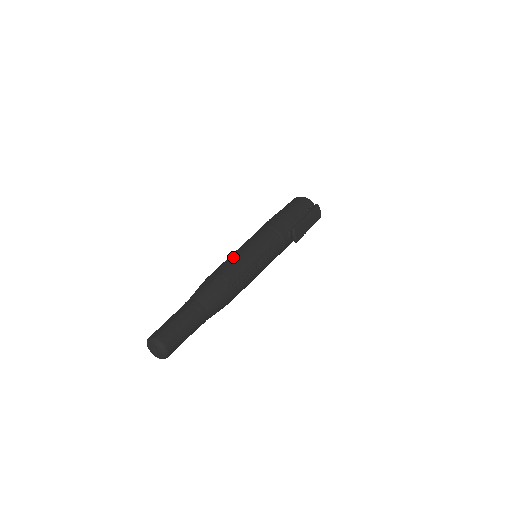
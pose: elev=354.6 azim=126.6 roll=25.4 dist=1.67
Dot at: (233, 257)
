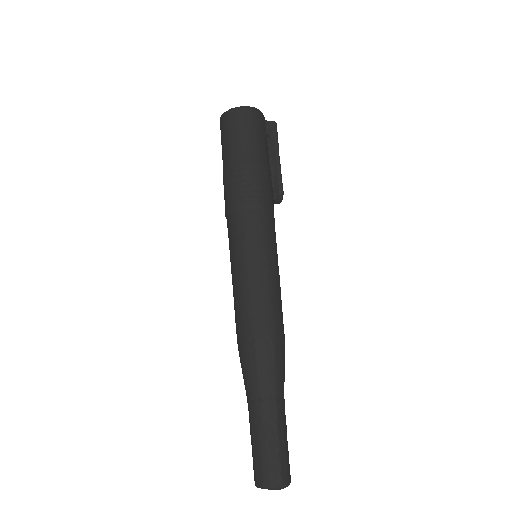
Dot at: (264, 294)
